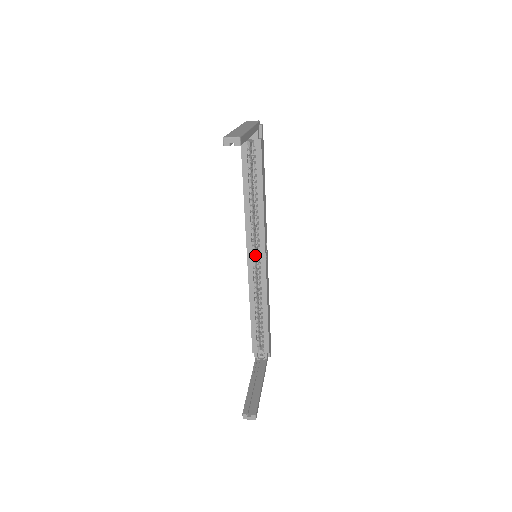
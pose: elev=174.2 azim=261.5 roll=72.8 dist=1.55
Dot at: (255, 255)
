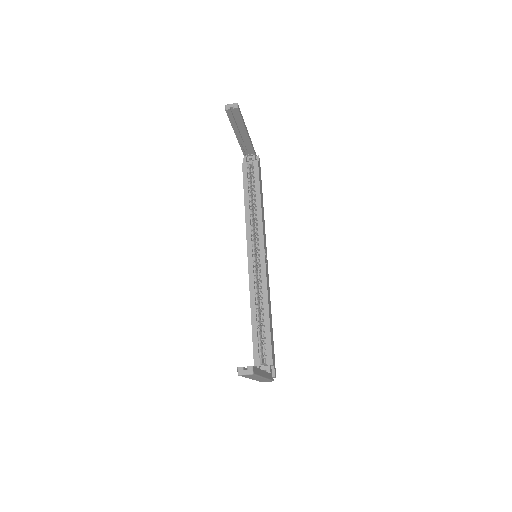
Dot at: (255, 257)
